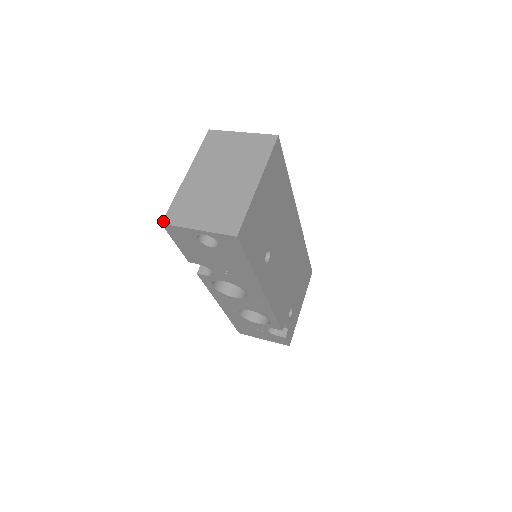
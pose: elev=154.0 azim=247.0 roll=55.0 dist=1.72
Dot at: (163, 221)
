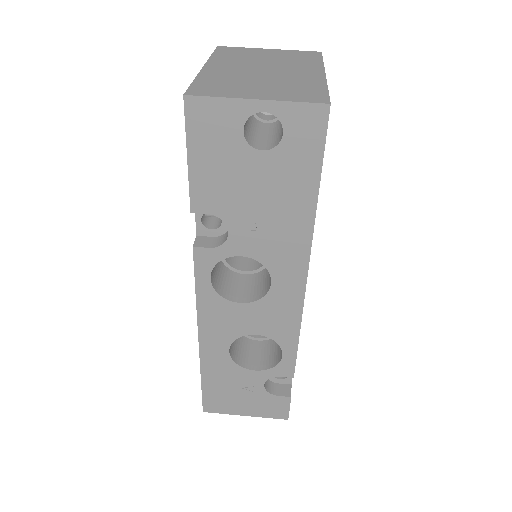
Dot at: (186, 93)
